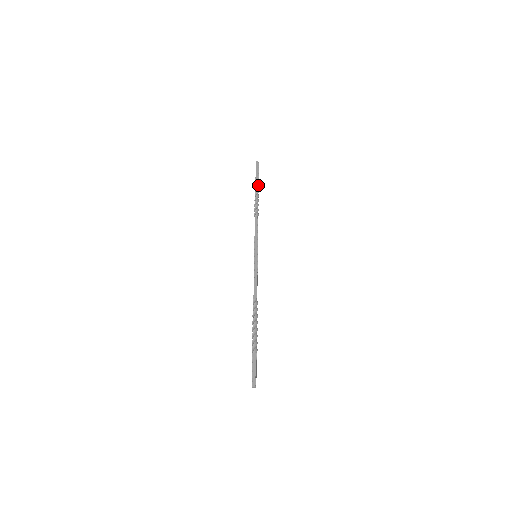
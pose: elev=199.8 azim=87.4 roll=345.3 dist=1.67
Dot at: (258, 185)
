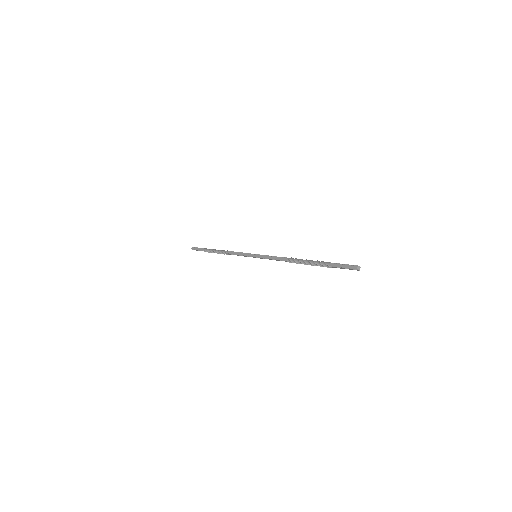
Dot at: occluded
